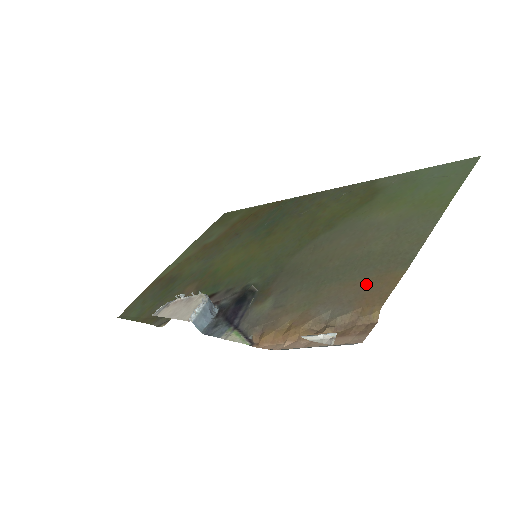
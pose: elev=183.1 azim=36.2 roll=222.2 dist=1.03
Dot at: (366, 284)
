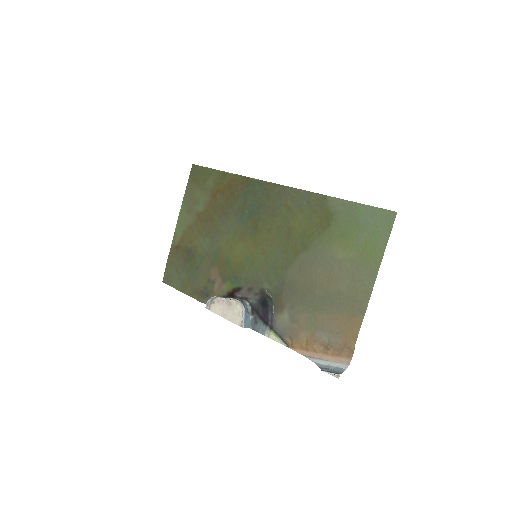
Dot at: (343, 322)
